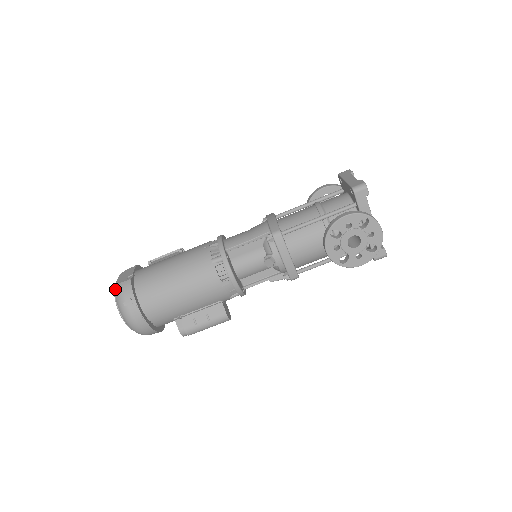
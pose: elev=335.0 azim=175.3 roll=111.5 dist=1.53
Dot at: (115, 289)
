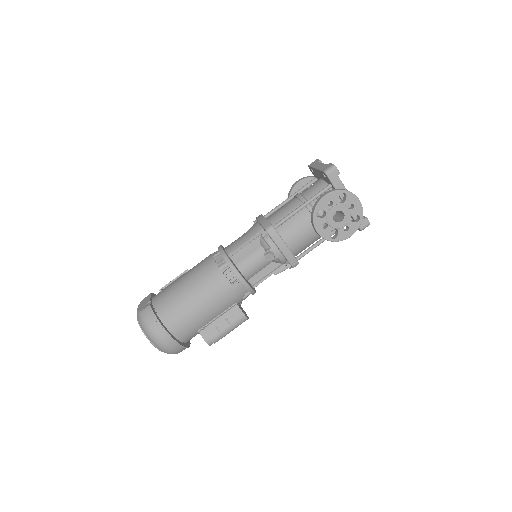
Dot at: (138, 318)
